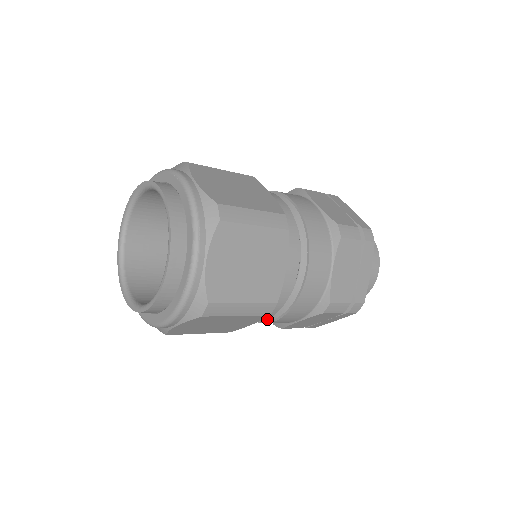
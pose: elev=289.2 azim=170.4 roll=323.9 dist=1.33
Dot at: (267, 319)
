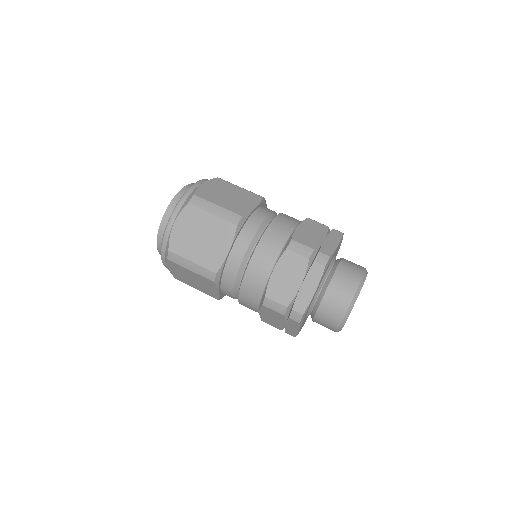
Dot at: occluded
